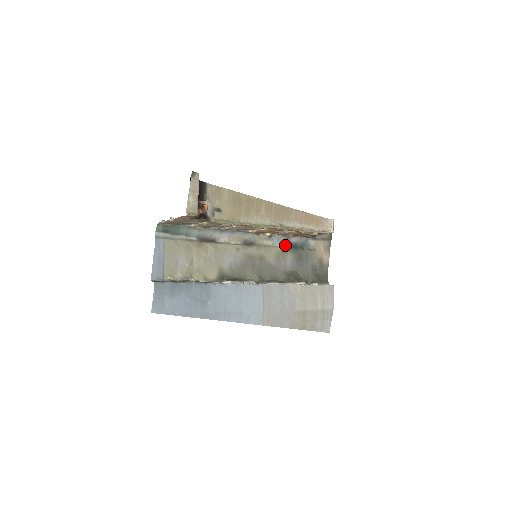
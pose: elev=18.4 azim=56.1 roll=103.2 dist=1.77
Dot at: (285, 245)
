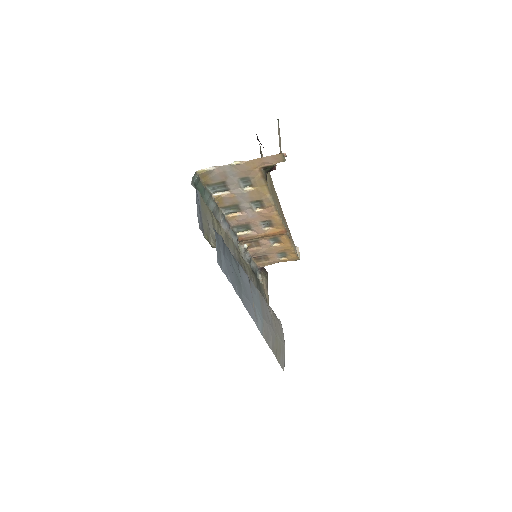
Dot at: occluded
